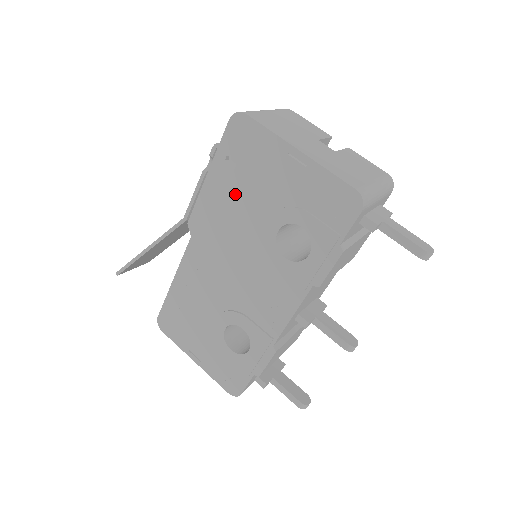
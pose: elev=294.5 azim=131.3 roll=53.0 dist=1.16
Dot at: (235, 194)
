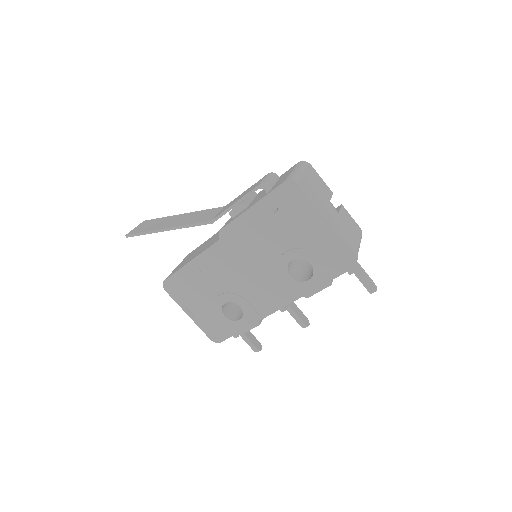
Dot at: (268, 228)
